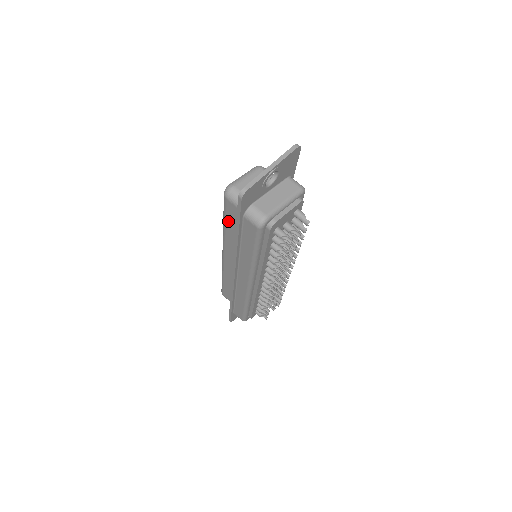
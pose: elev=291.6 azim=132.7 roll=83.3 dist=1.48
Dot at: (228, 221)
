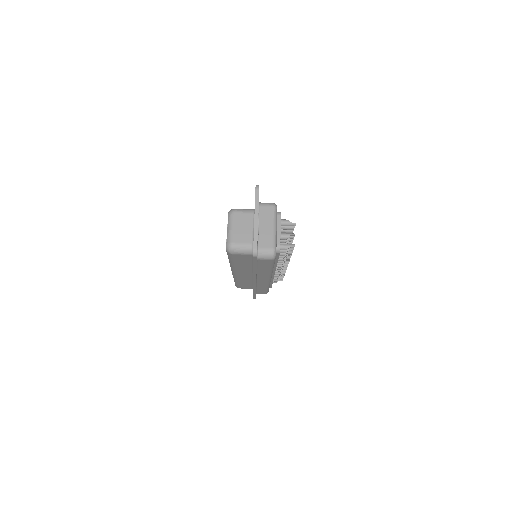
Dot at: (237, 262)
